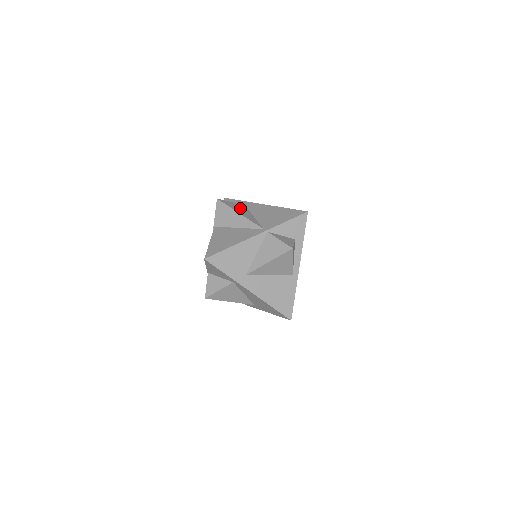
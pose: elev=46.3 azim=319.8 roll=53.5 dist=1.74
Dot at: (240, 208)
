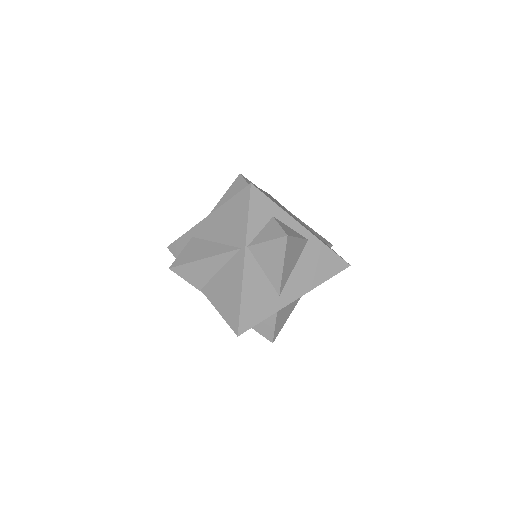
Dot at: (195, 249)
